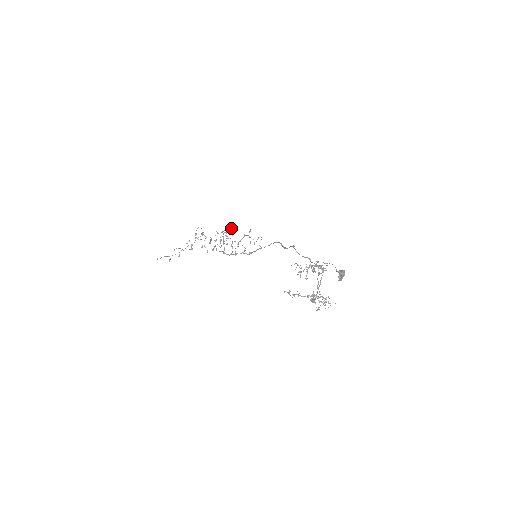
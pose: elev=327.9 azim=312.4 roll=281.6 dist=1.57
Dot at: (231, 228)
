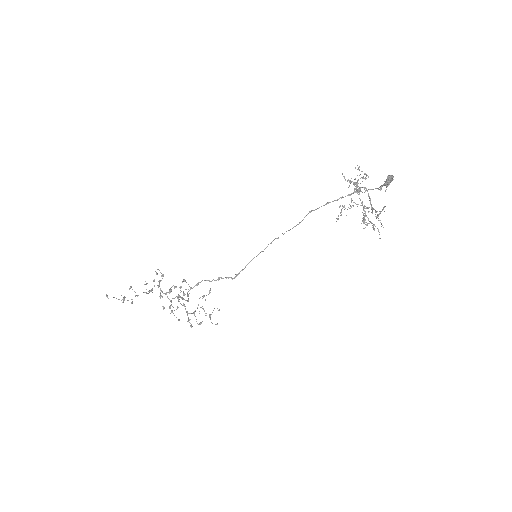
Dot at: occluded
